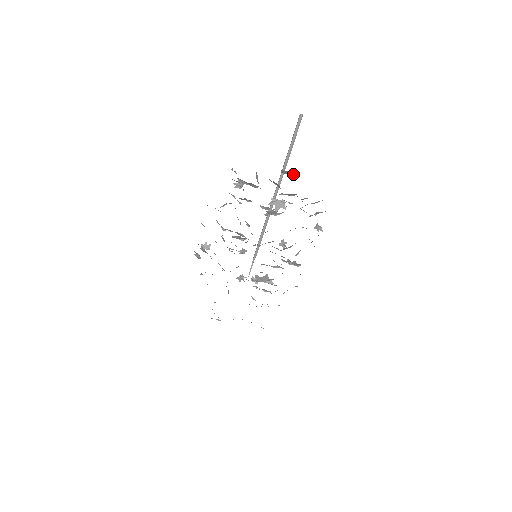
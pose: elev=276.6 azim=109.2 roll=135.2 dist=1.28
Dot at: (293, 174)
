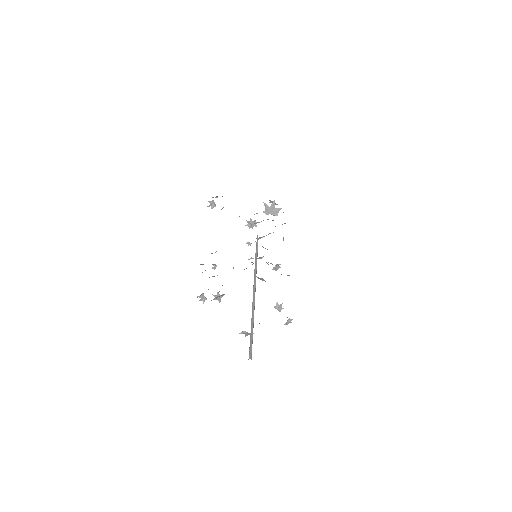
Dot at: occluded
